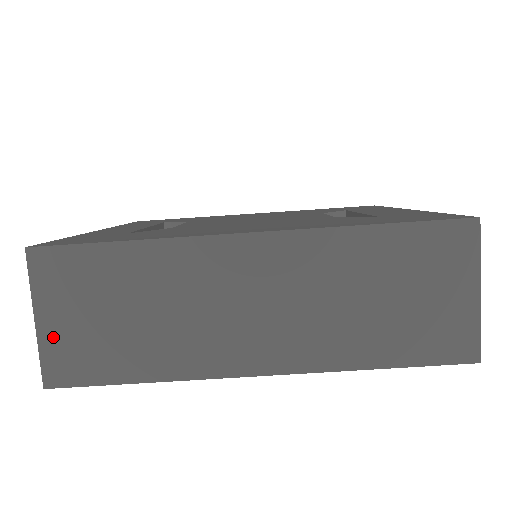
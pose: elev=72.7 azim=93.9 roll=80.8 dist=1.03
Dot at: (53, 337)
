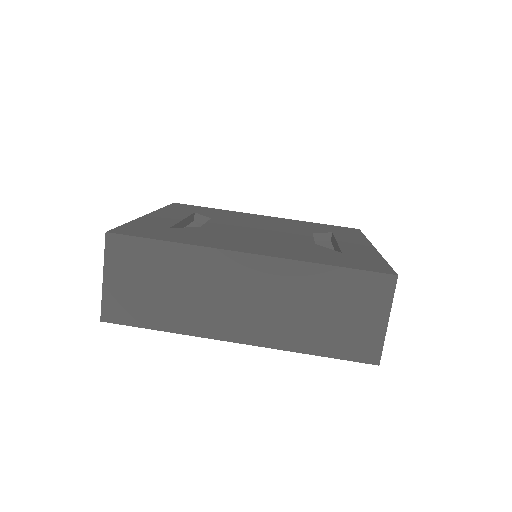
Dot at: (112, 291)
